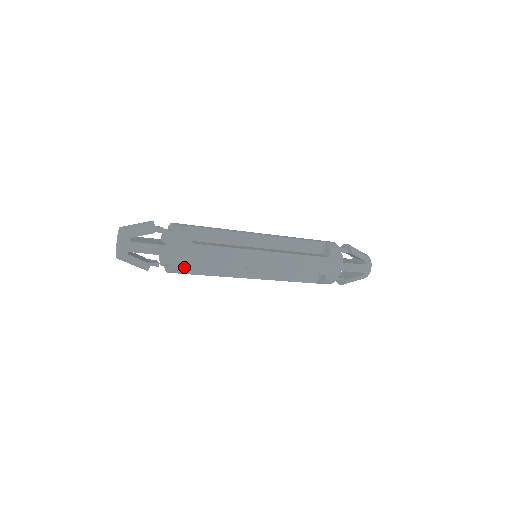
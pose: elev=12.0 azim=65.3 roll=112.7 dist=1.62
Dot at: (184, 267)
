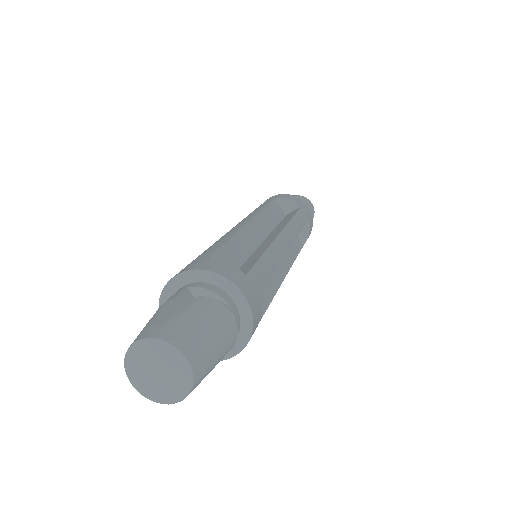
Dot at: occluded
